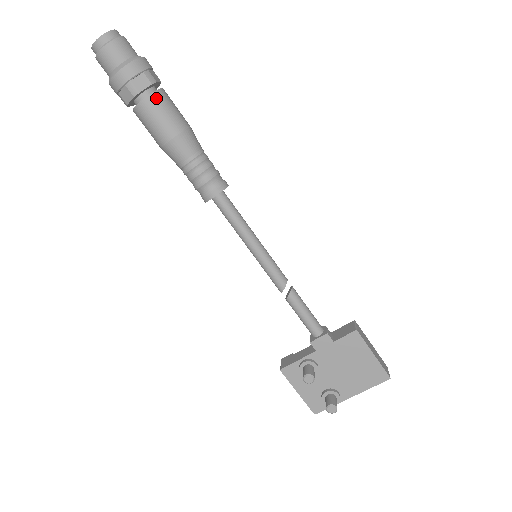
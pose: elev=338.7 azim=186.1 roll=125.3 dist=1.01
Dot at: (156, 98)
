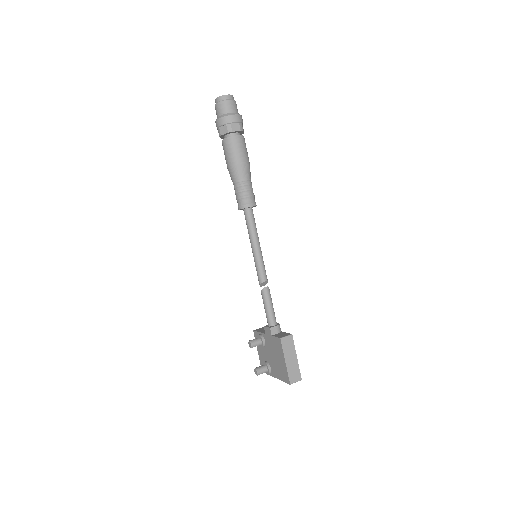
Dot at: (228, 141)
